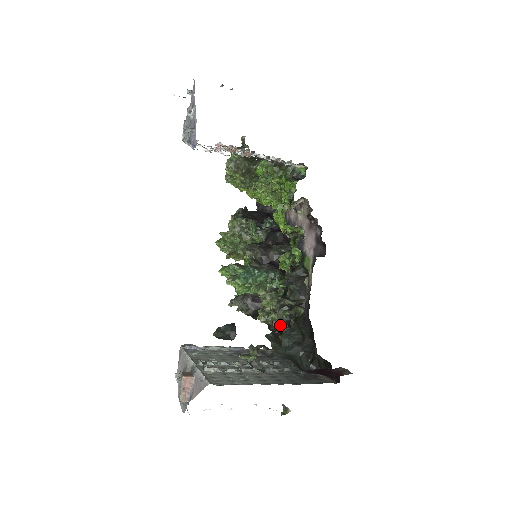
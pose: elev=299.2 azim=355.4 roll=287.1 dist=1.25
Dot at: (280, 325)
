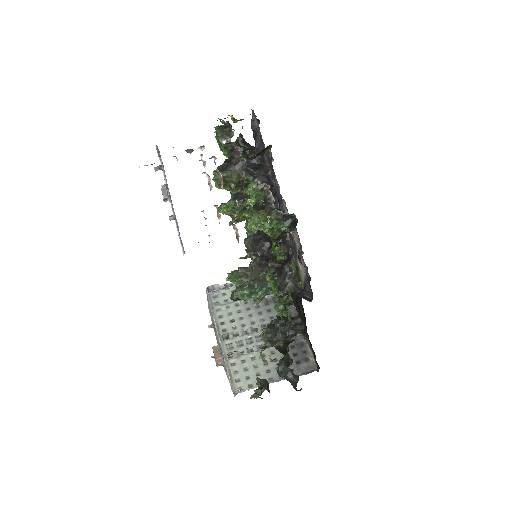
Dot at: (277, 349)
